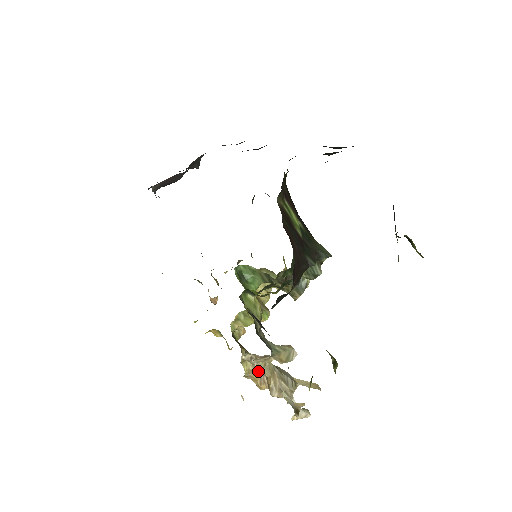
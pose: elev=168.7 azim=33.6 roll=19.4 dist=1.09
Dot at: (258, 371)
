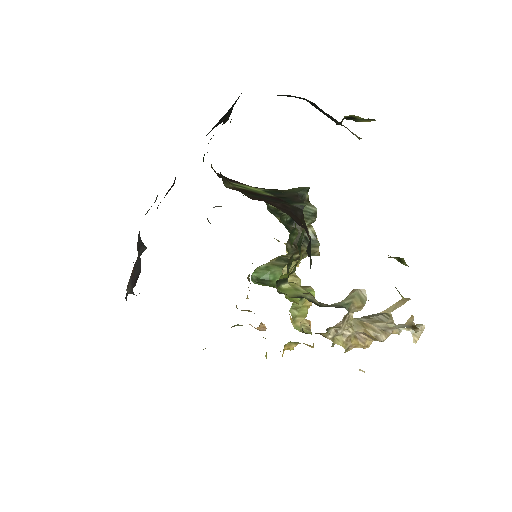
Dot at: (351, 336)
